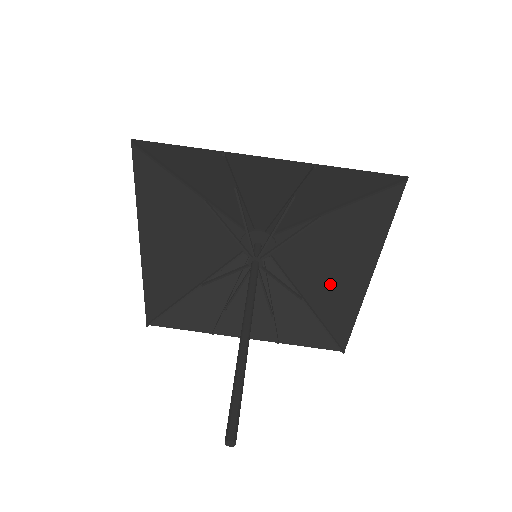
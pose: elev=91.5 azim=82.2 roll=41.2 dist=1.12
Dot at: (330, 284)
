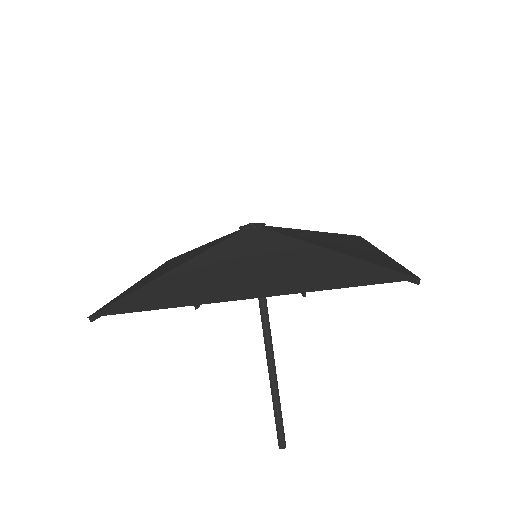
Dot at: (339, 239)
